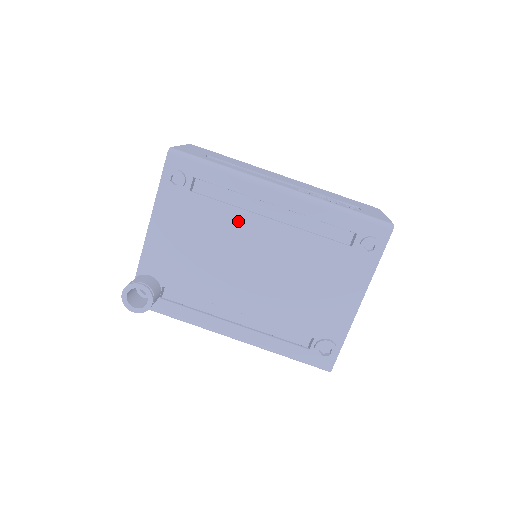
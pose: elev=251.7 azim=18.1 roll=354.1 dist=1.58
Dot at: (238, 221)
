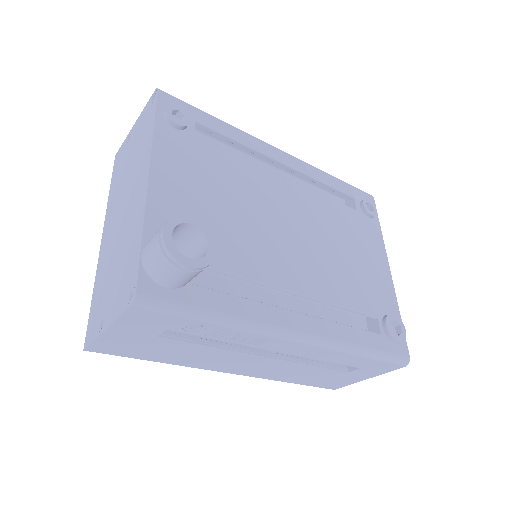
Dot at: (256, 176)
